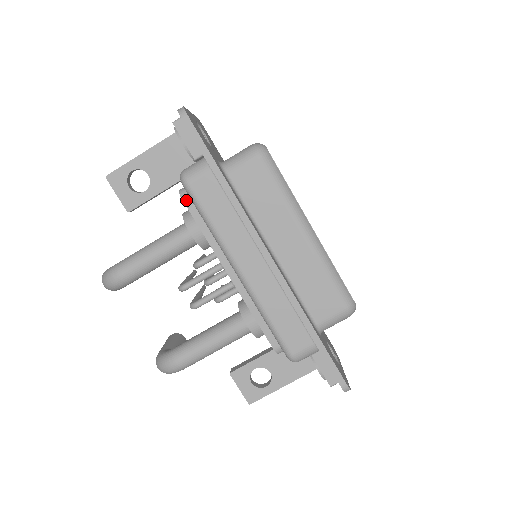
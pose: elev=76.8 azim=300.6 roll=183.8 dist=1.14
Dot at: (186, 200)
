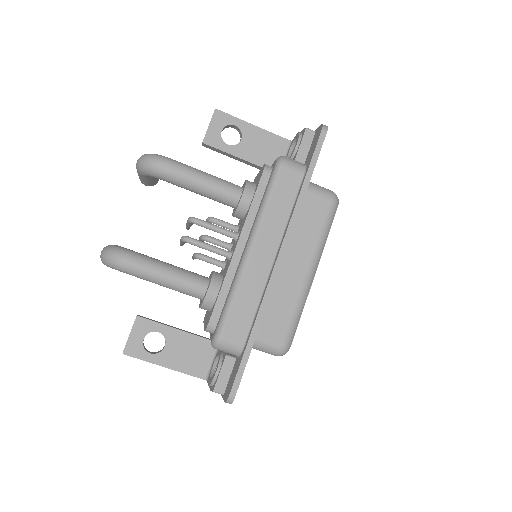
Dot at: (265, 173)
